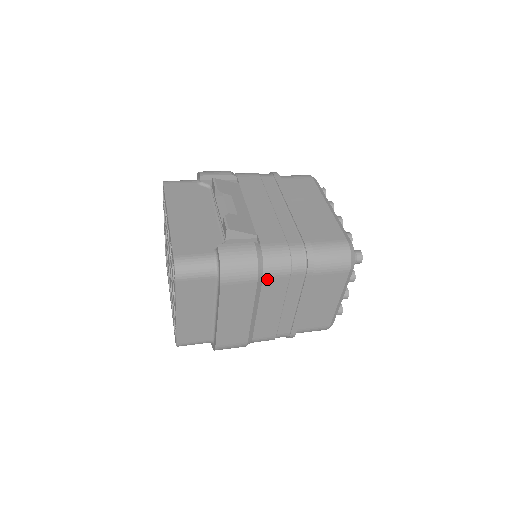
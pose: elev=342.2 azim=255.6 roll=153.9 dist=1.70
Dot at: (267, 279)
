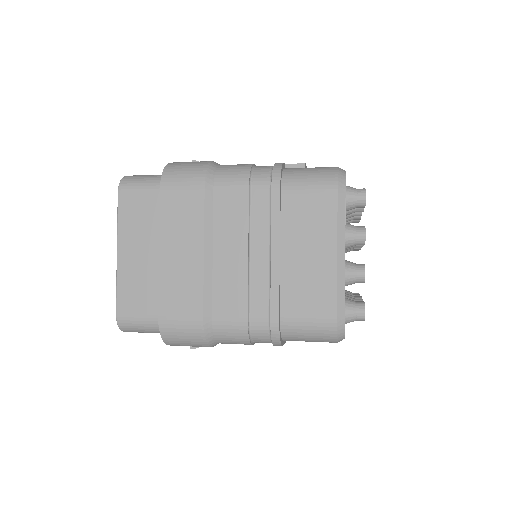
Dot at: (219, 191)
